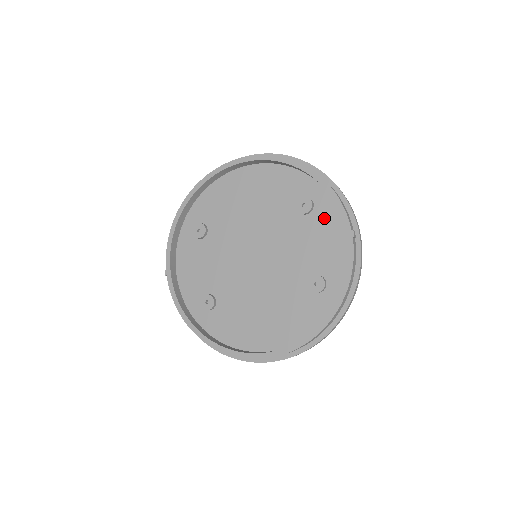
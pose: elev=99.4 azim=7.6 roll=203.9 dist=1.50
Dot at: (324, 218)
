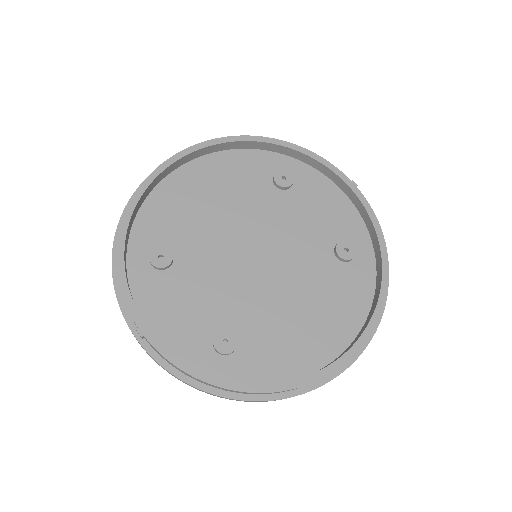
Dot at: (310, 185)
